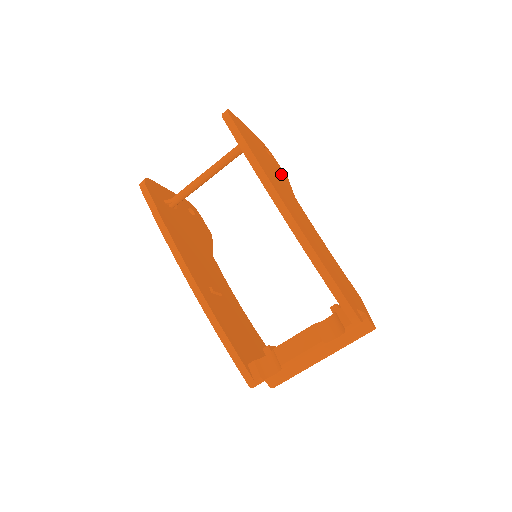
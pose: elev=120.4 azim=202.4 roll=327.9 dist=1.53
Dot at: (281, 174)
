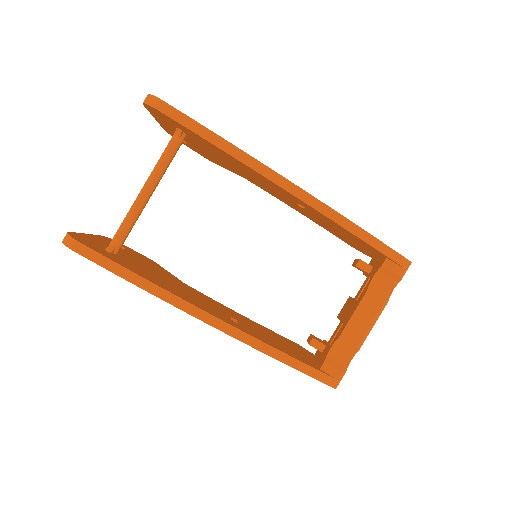
Dot at: occluded
